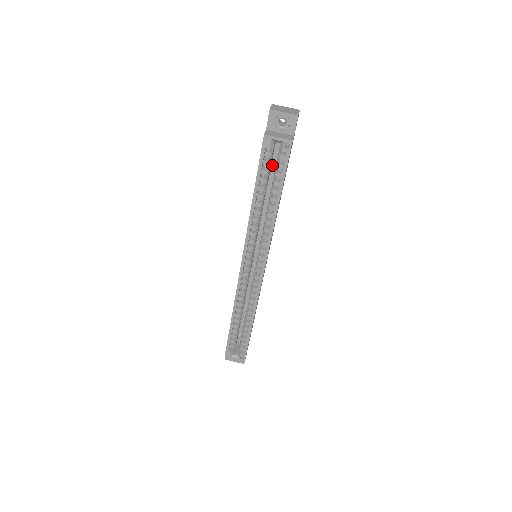
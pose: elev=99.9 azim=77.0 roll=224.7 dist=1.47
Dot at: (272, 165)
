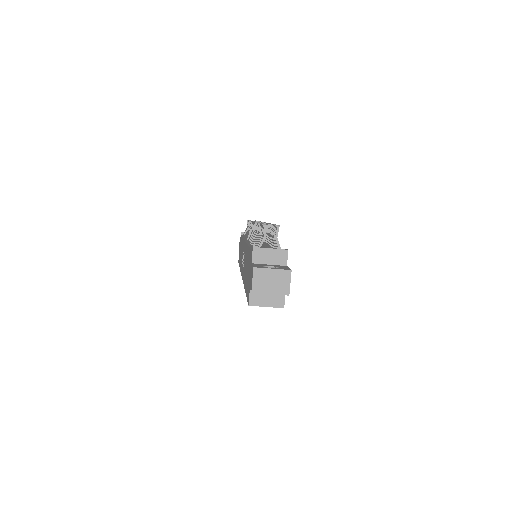
Dot at: occluded
